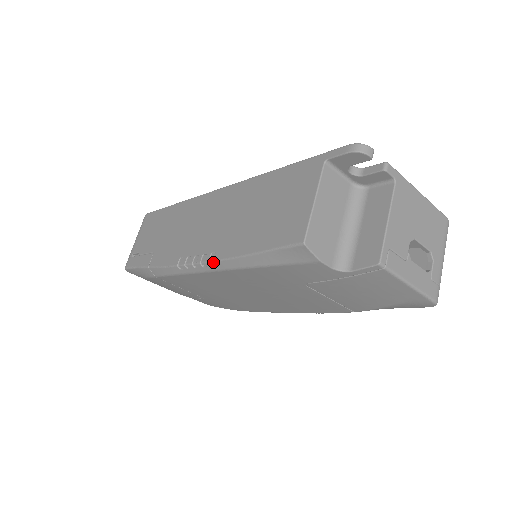
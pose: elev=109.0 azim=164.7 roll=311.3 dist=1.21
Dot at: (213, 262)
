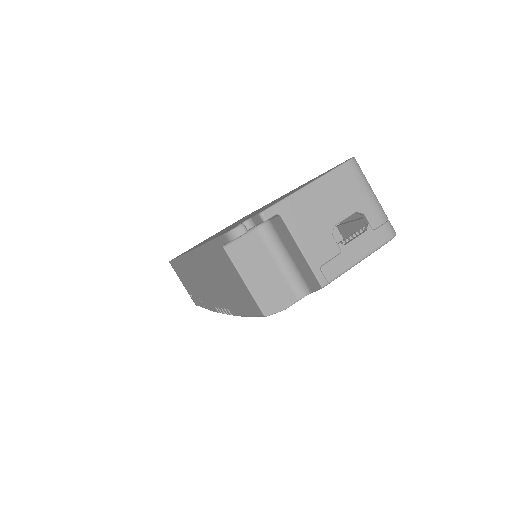
Dot at: occluded
